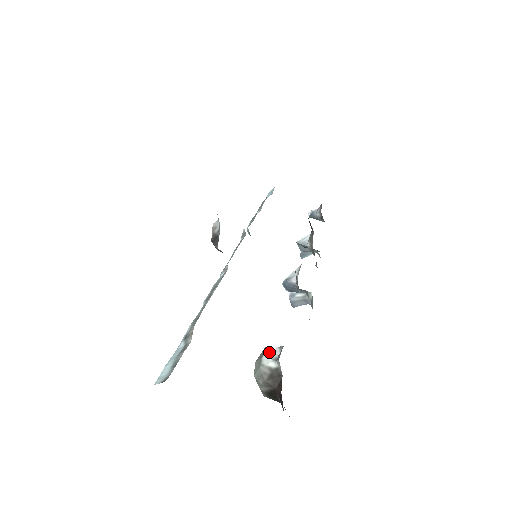
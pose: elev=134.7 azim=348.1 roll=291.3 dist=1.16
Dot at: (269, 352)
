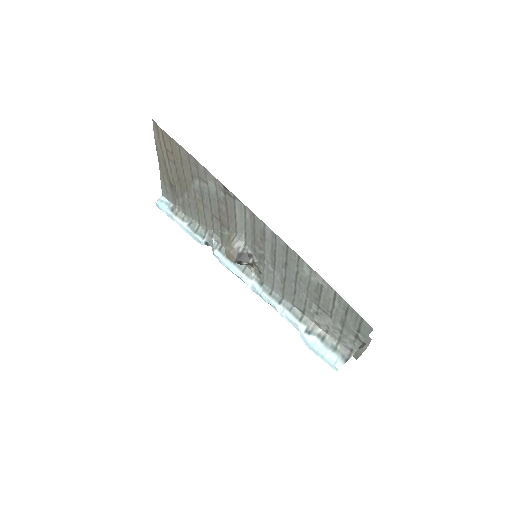
Dot at: occluded
